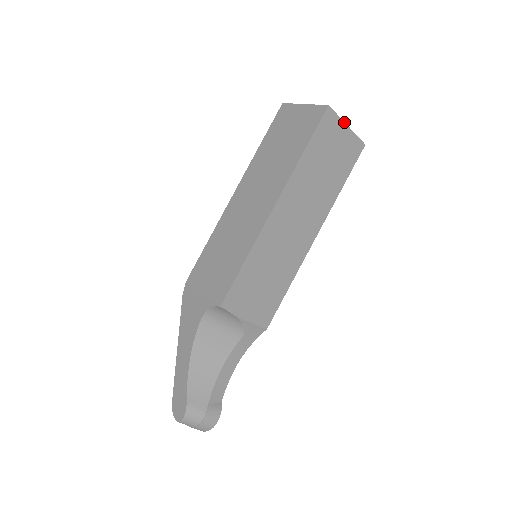
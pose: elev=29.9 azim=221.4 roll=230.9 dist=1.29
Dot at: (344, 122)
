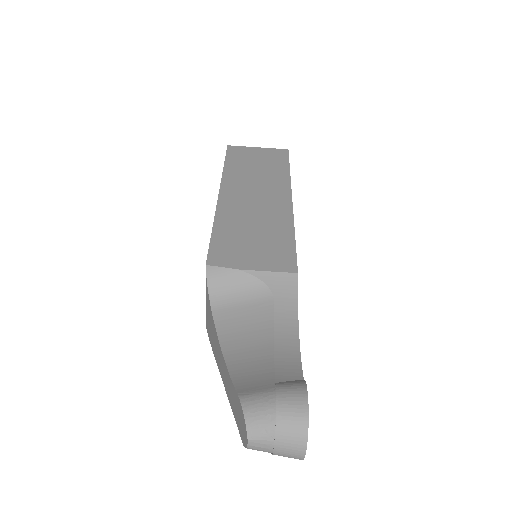
Dot at: (252, 147)
